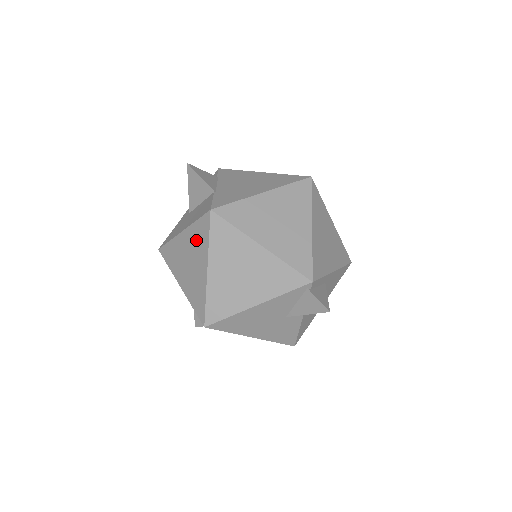
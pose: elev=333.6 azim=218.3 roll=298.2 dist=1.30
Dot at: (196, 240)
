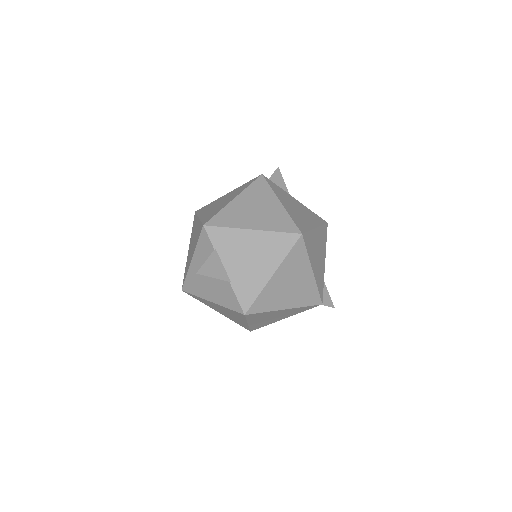
Dot at: (231, 313)
